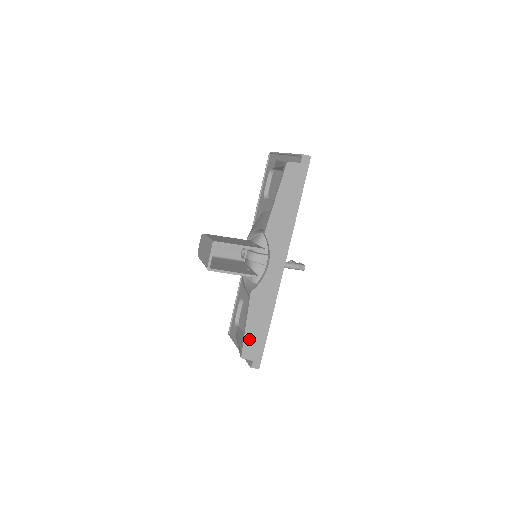
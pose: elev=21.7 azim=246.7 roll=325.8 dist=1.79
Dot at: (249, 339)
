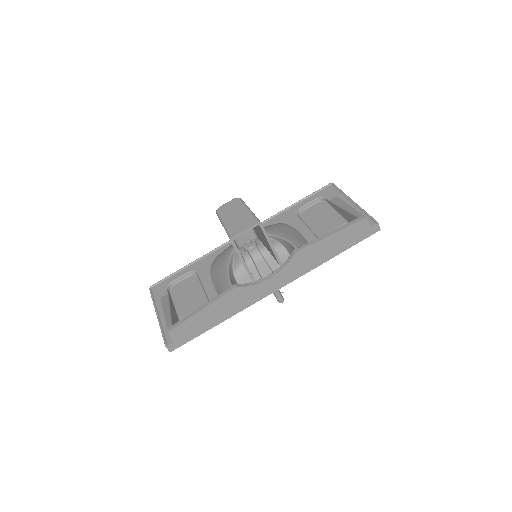
Dot at: (191, 322)
